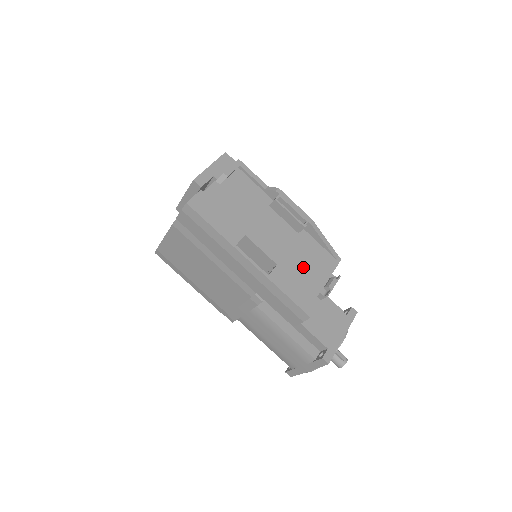
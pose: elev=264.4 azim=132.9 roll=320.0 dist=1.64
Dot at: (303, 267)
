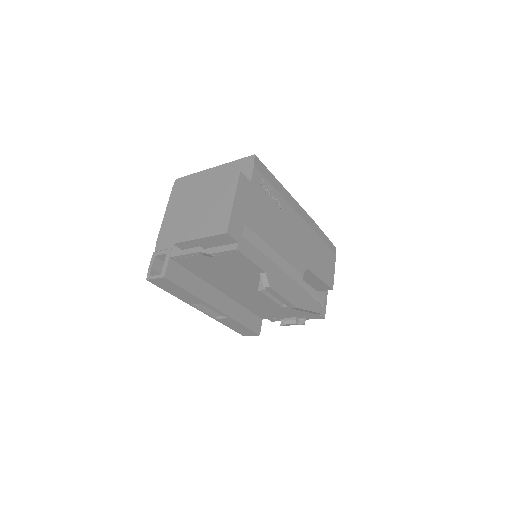
Dot at: (272, 308)
